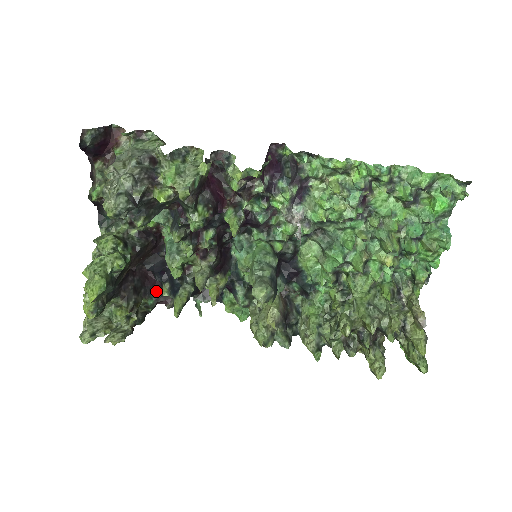
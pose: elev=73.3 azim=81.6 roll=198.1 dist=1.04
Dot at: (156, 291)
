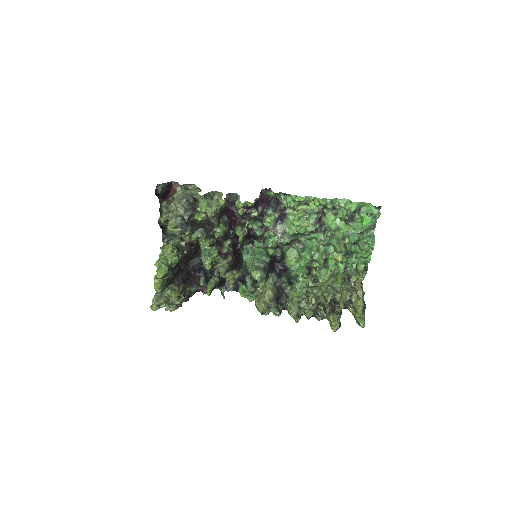
Dot at: (196, 283)
